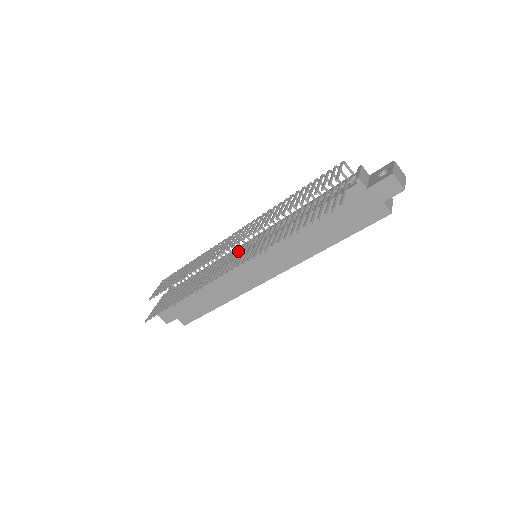
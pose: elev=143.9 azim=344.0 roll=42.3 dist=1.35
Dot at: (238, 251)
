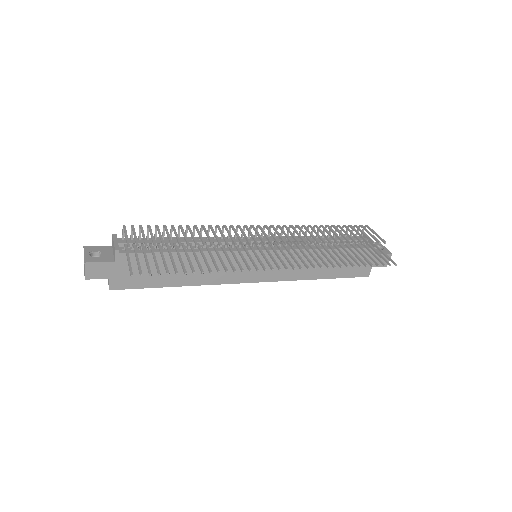
Dot at: (267, 248)
